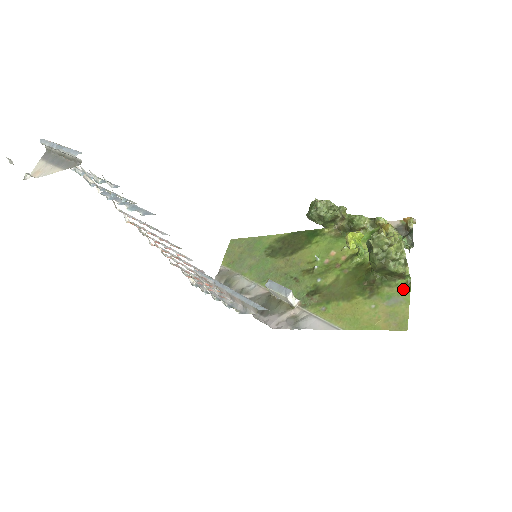
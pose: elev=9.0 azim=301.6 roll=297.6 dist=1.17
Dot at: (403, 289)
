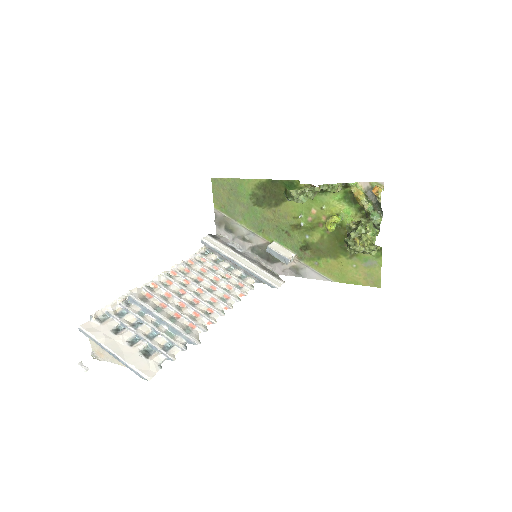
Dot at: (376, 254)
